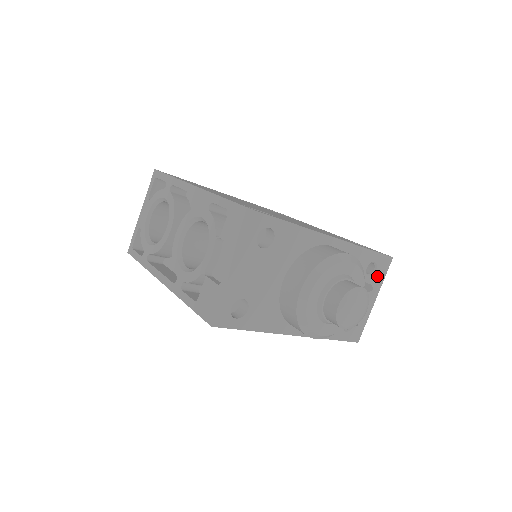
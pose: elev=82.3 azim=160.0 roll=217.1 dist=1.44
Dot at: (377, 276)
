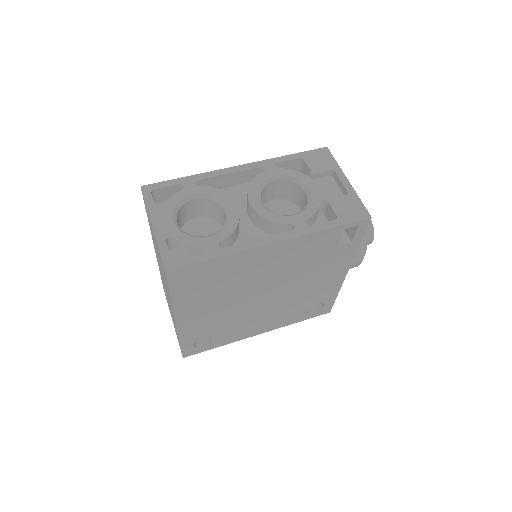
Dot at: occluded
